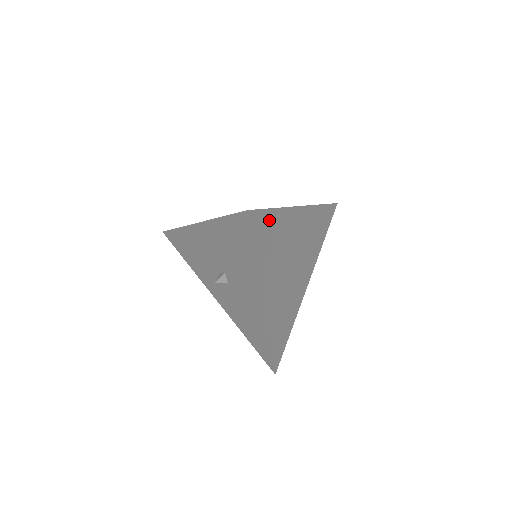
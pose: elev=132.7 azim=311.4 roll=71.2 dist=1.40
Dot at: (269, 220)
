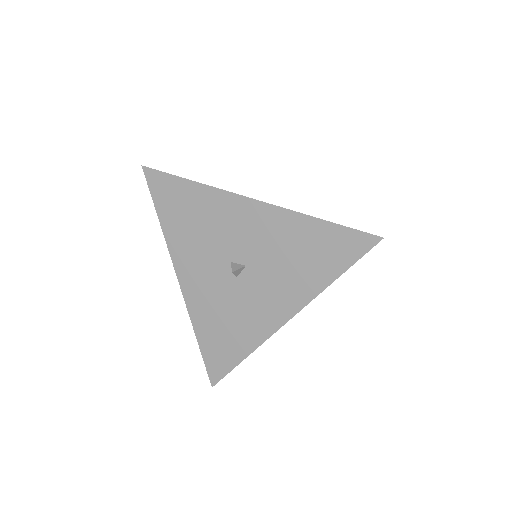
Dot at: occluded
